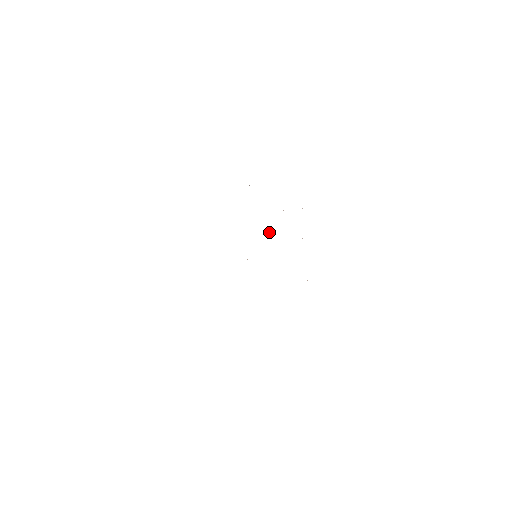
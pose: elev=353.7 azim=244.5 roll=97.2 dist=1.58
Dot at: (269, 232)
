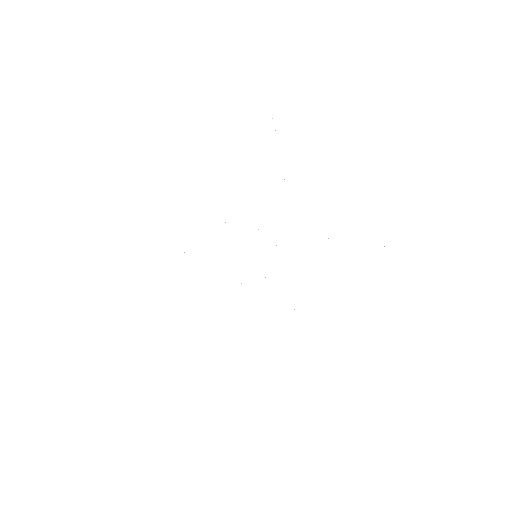
Dot at: occluded
